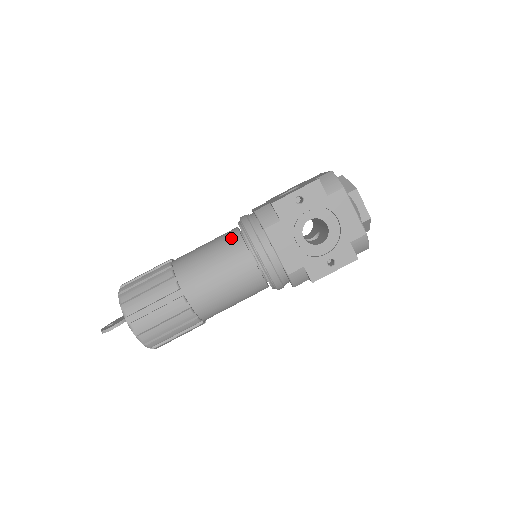
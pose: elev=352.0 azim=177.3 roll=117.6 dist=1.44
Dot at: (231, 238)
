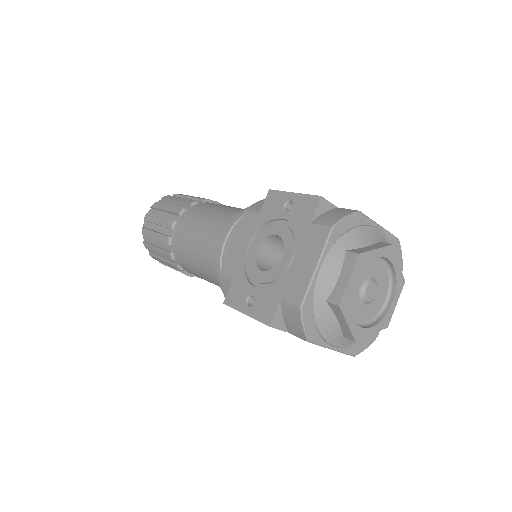
Dot at: occluded
